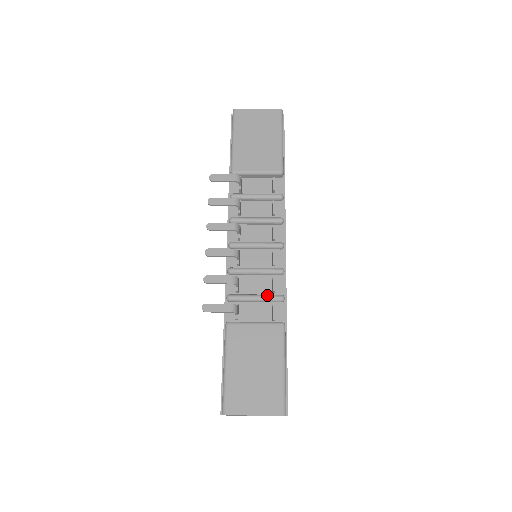
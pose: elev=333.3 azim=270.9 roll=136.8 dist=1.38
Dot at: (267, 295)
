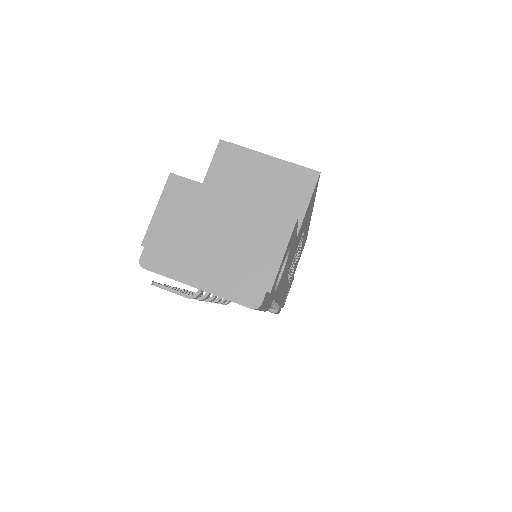
Dot at: occluded
